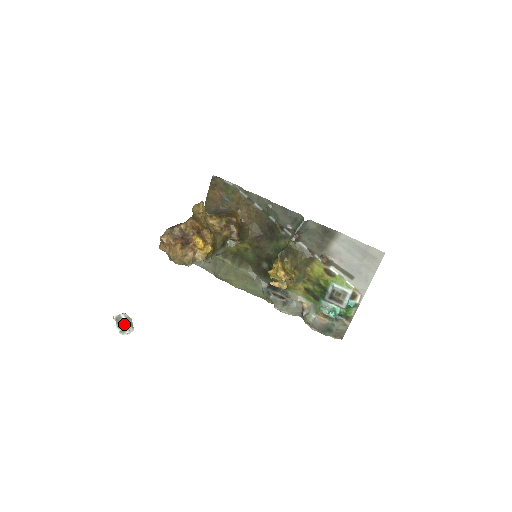
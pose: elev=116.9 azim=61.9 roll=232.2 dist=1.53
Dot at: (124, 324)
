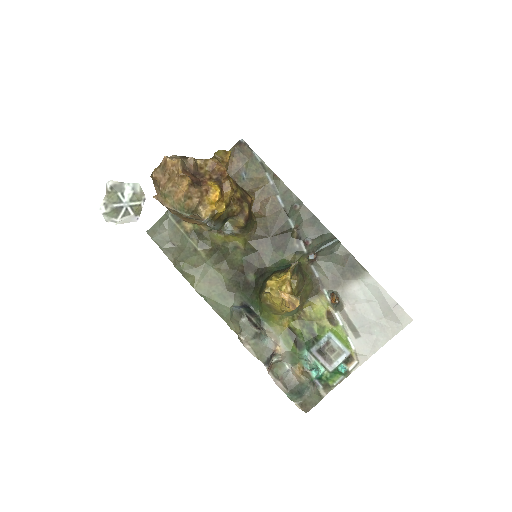
Dot at: (121, 204)
